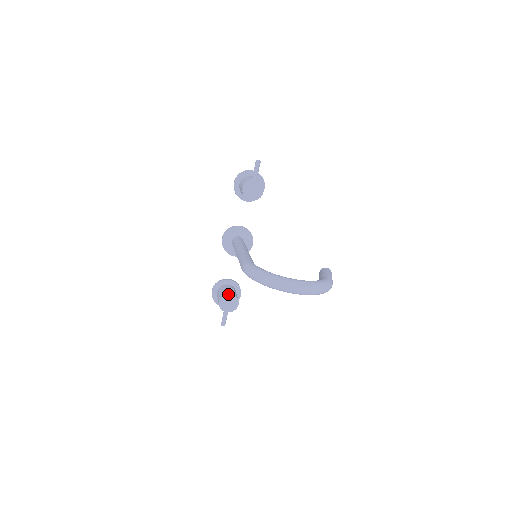
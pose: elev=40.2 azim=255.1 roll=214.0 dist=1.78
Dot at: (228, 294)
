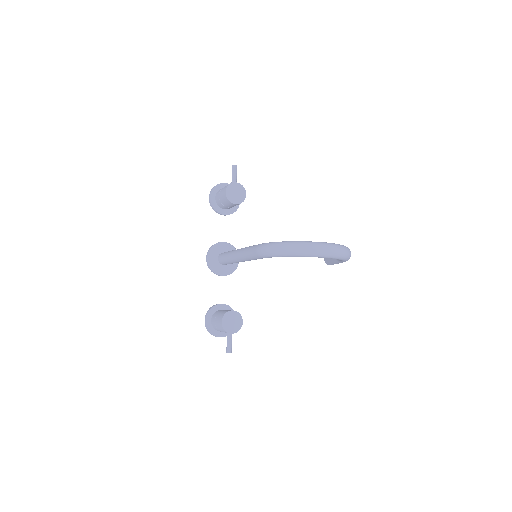
Dot at: (230, 311)
